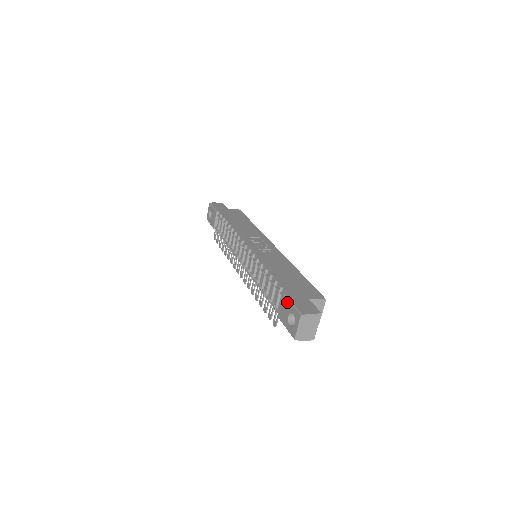
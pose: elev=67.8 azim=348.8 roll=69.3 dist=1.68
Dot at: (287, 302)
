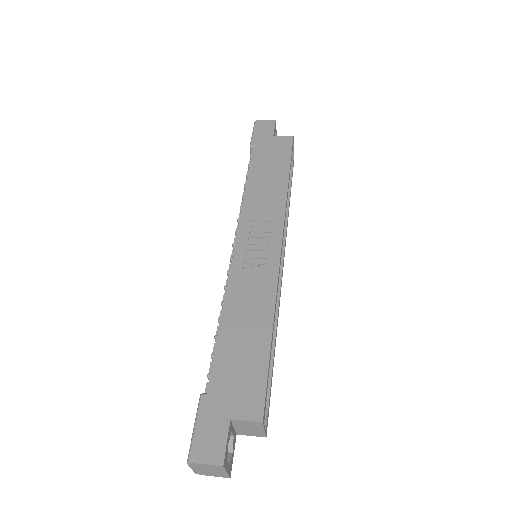
Dot at: (196, 414)
